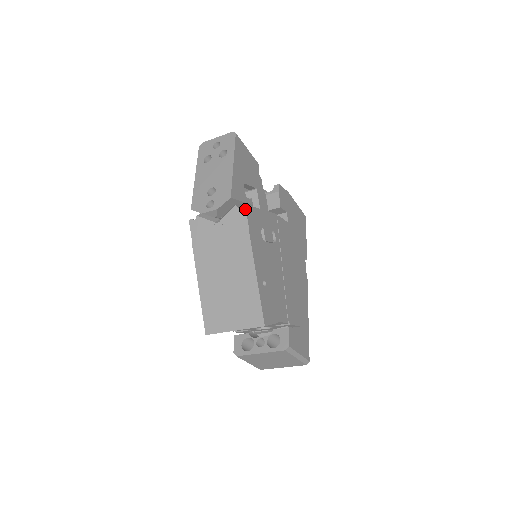
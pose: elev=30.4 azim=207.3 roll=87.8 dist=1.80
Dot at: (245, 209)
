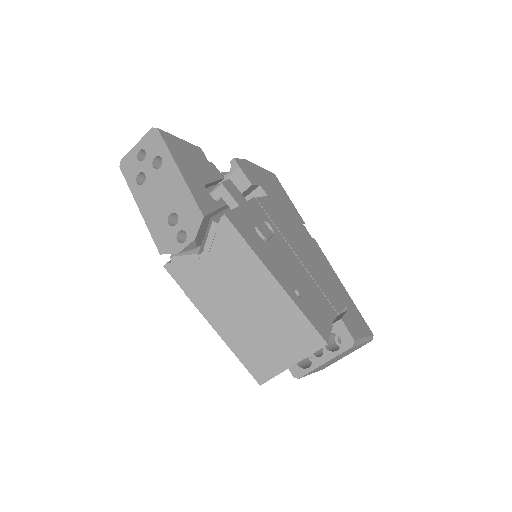
Dot at: (228, 220)
